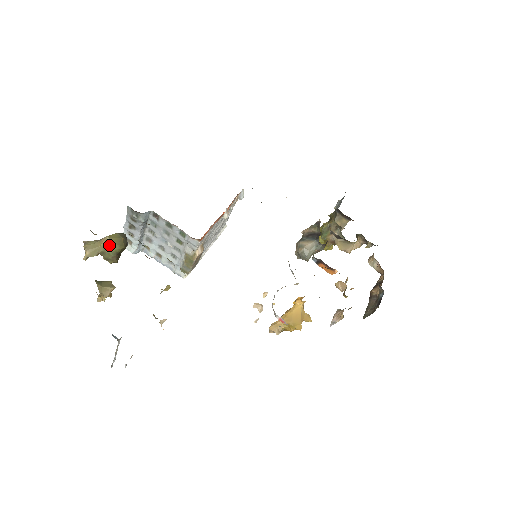
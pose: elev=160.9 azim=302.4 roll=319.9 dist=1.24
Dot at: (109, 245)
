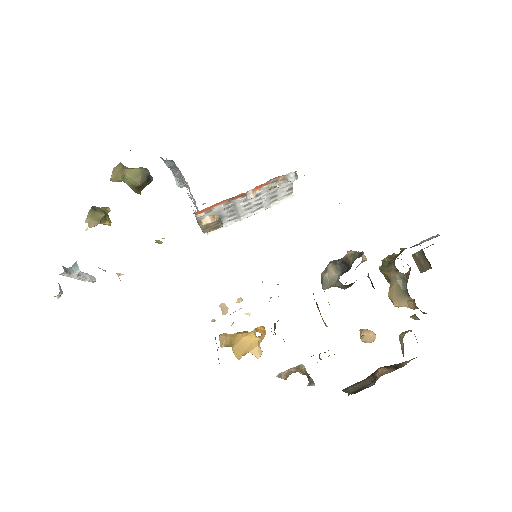
Dot at: (126, 178)
